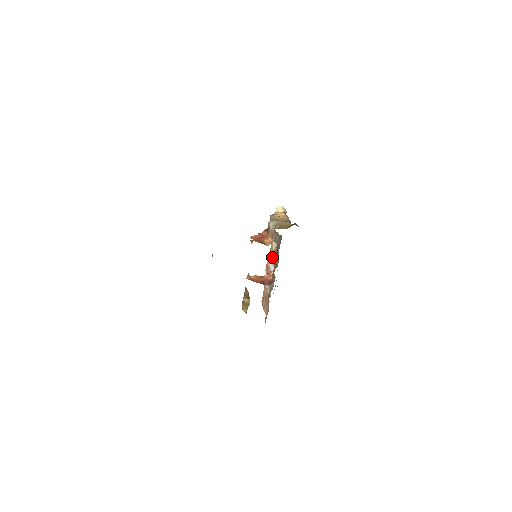
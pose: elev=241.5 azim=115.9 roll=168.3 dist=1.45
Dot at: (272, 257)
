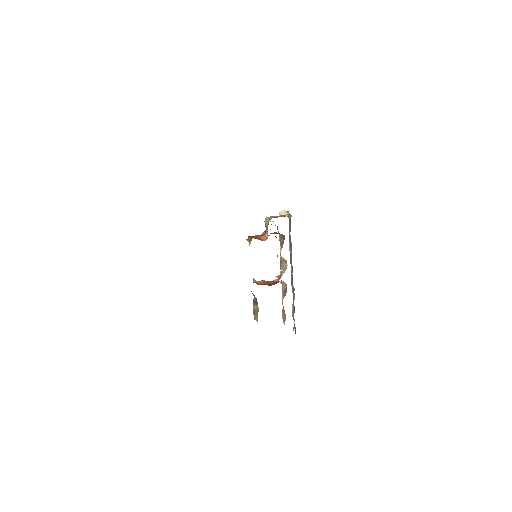
Dot at: (282, 262)
